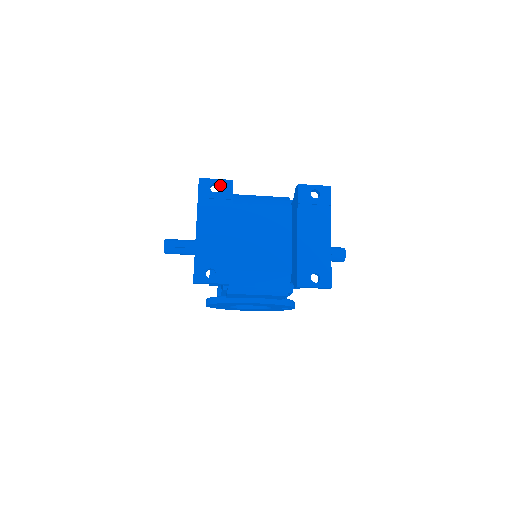
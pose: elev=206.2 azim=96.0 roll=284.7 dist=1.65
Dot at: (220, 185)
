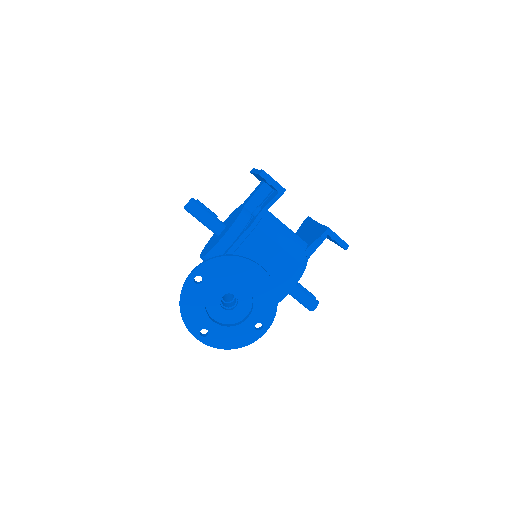
Dot at: occluded
